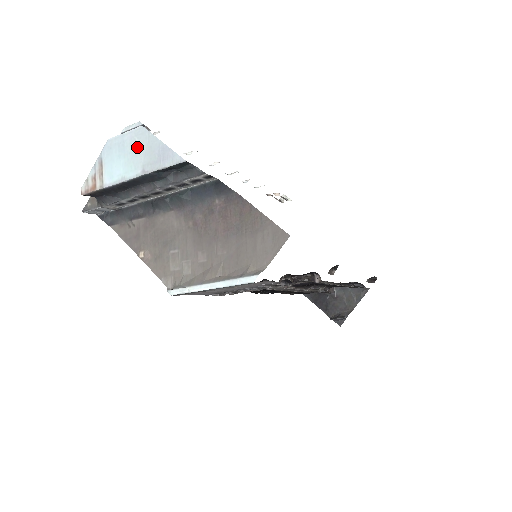
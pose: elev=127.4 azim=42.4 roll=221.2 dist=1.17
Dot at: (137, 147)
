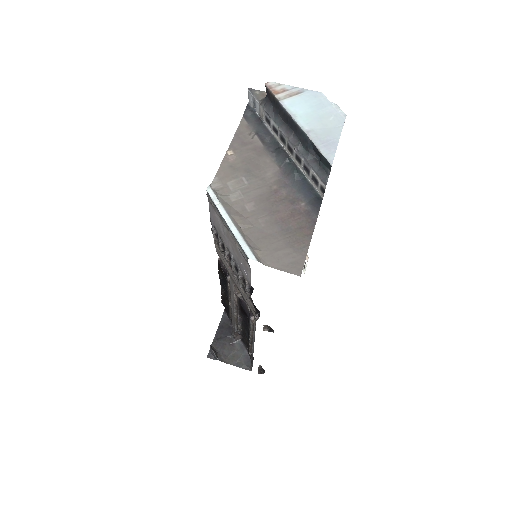
Dot at: (326, 120)
